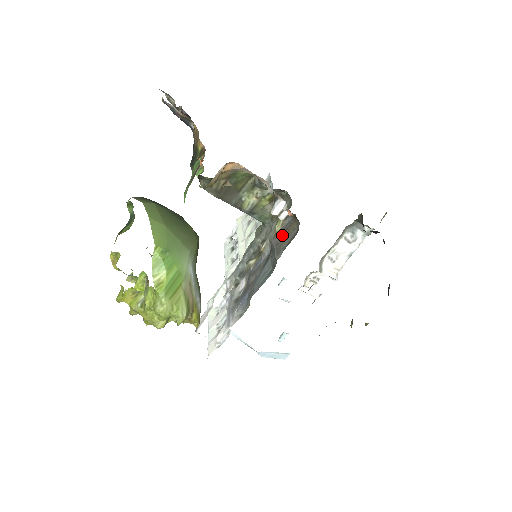
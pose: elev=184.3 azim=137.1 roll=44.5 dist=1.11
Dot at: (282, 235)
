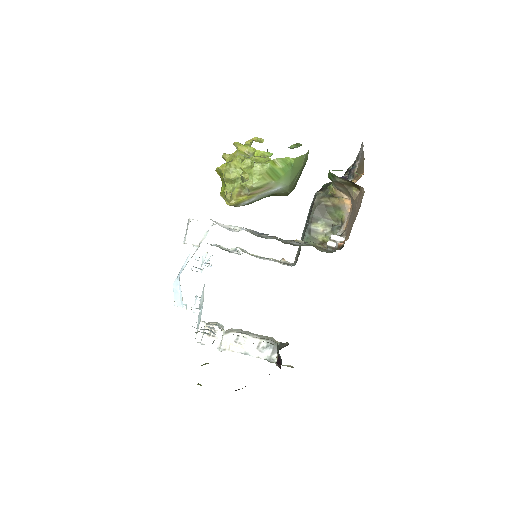
Dot at: occluded
